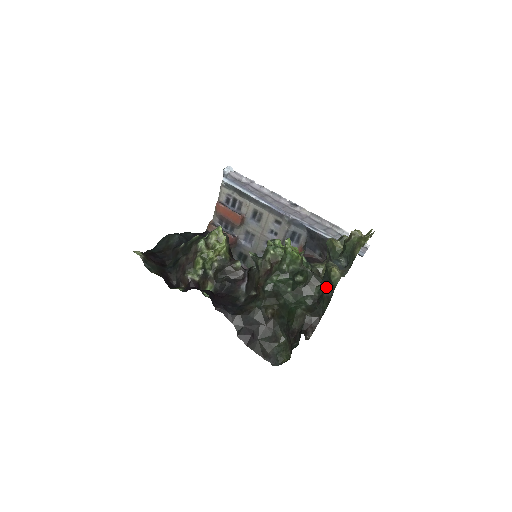
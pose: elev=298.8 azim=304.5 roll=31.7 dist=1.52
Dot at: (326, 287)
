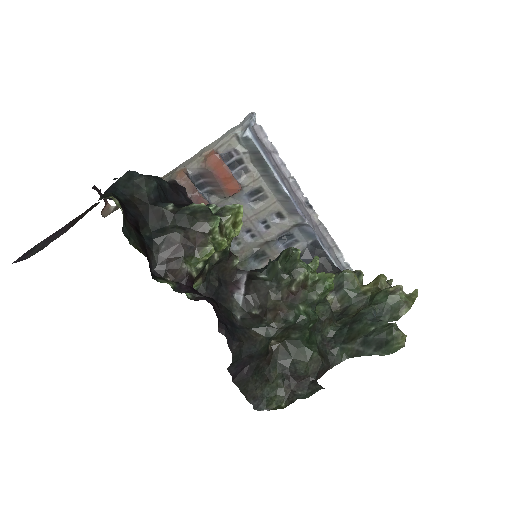
Dot at: (371, 345)
